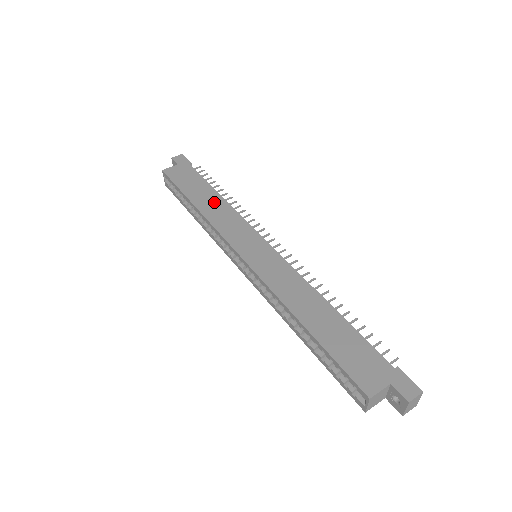
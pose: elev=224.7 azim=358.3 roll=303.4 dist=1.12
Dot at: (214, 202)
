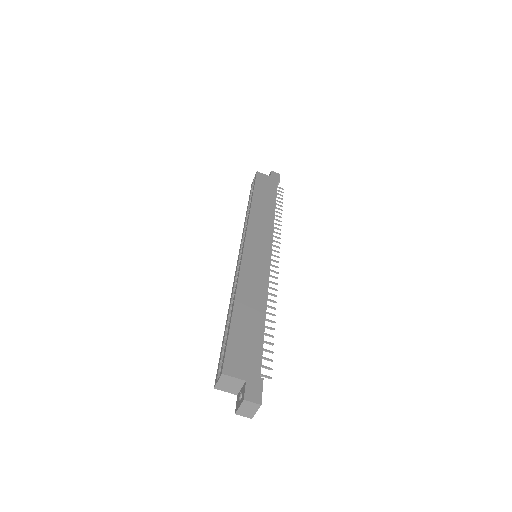
Dot at: (266, 209)
